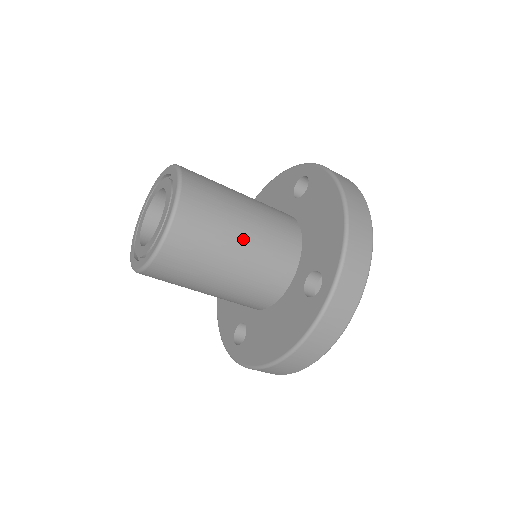
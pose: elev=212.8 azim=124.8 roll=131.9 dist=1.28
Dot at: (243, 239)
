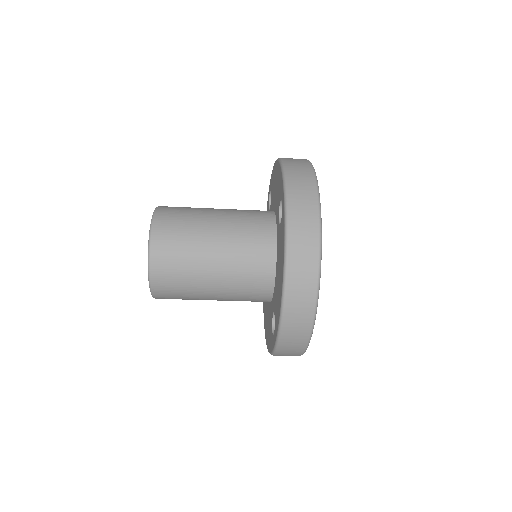
Dot at: (214, 288)
